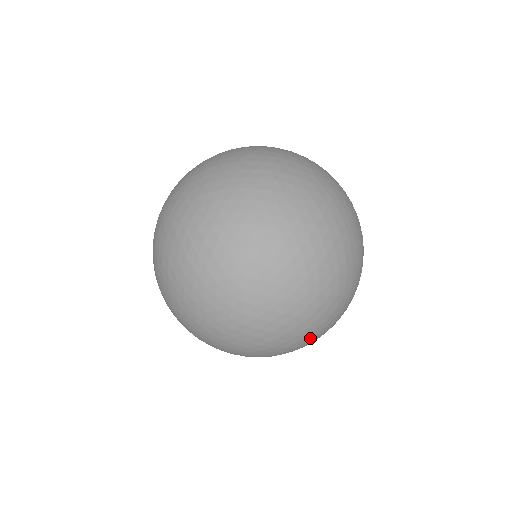
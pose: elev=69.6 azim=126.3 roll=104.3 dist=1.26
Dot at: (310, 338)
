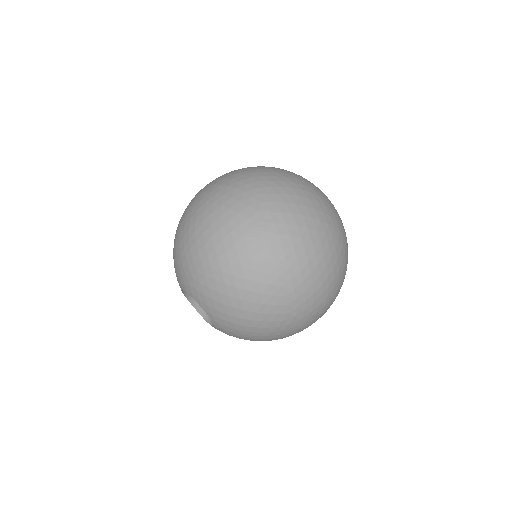
Dot at: (238, 307)
